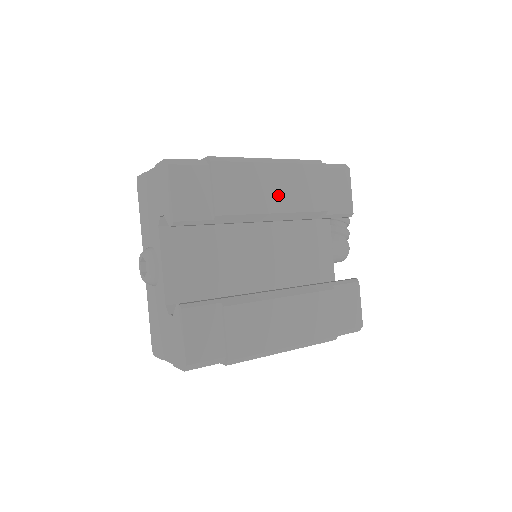
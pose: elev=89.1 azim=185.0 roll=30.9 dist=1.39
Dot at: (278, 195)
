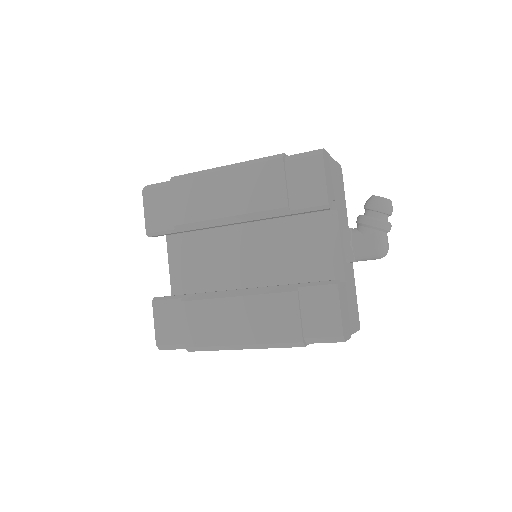
Dot at: (230, 199)
